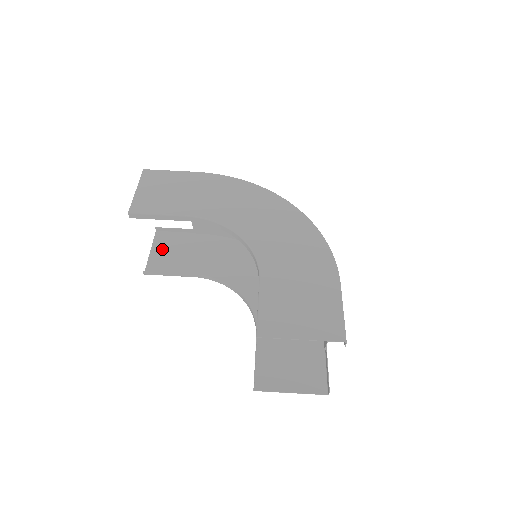
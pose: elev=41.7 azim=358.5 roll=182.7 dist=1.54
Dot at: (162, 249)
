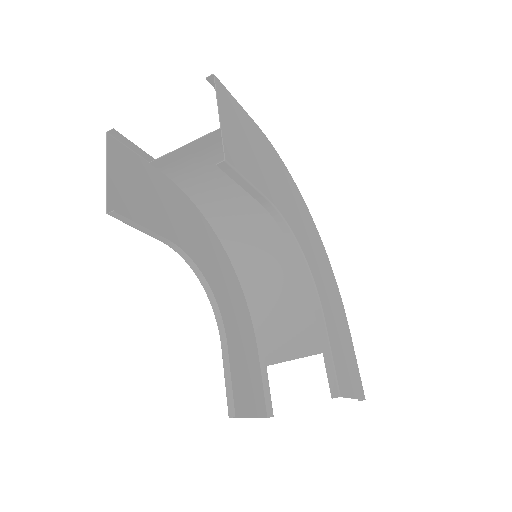
Dot at: (121, 174)
